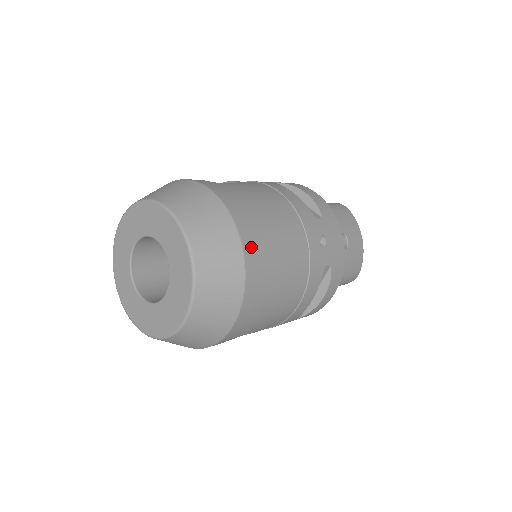
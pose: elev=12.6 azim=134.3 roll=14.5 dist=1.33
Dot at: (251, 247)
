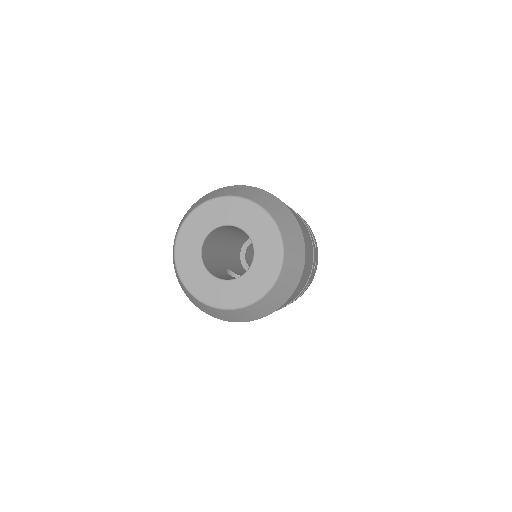
Dot at: occluded
